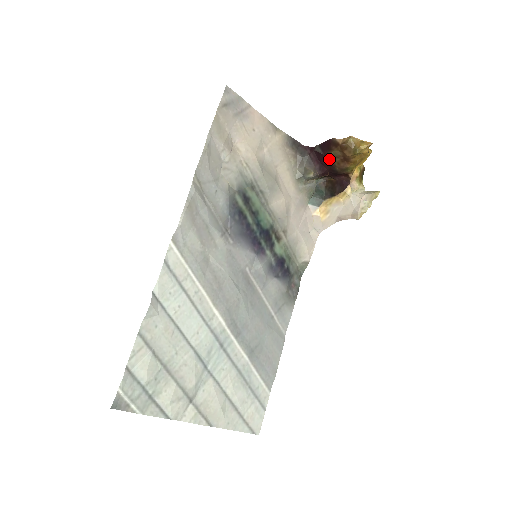
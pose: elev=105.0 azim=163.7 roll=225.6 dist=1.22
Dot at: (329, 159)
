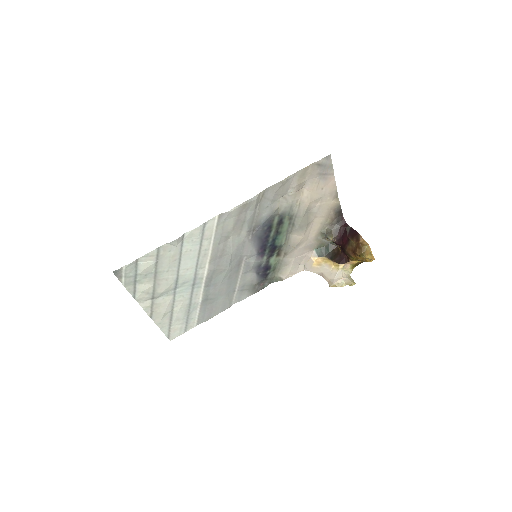
Dot at: (347, 241)
